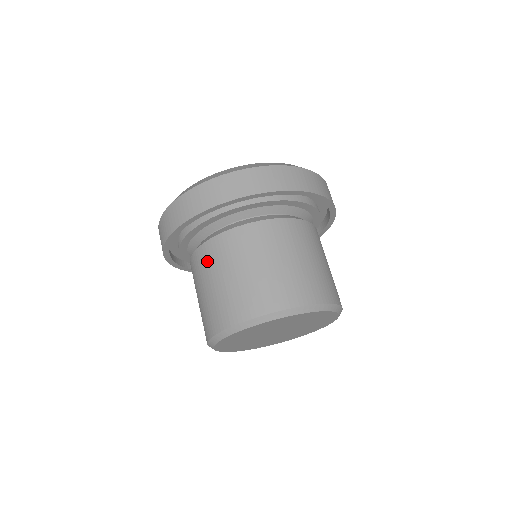
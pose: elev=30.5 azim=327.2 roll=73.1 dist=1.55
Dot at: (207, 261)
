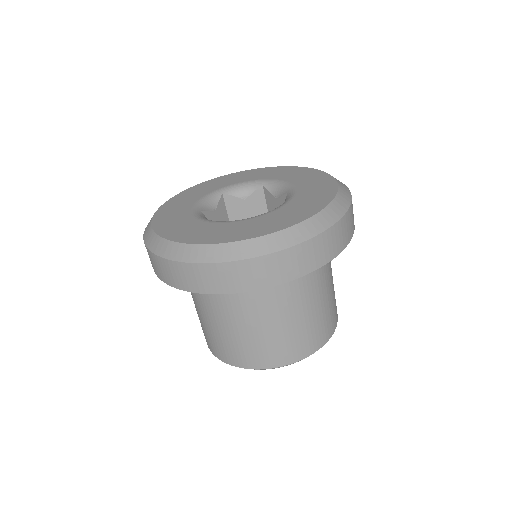
Dot at: (235, 309)
